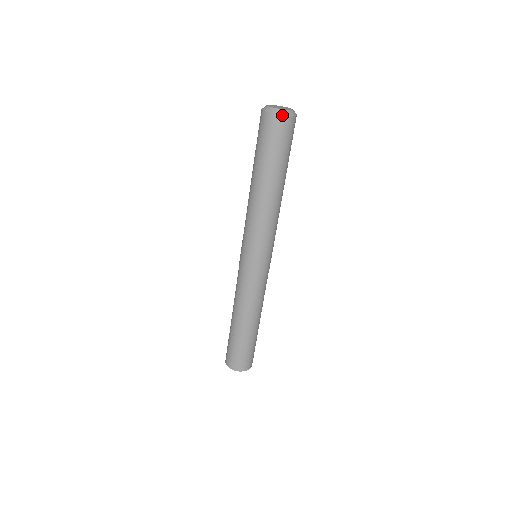
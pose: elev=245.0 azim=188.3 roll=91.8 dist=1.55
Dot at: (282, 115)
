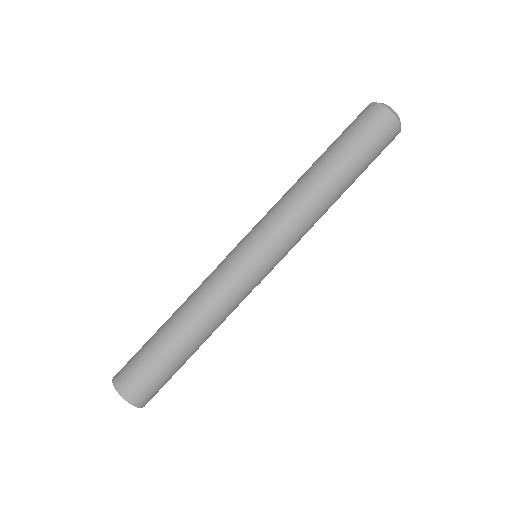
Dot at: occluded
